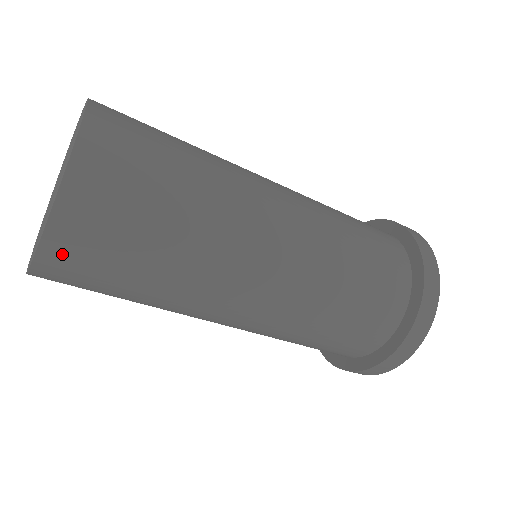
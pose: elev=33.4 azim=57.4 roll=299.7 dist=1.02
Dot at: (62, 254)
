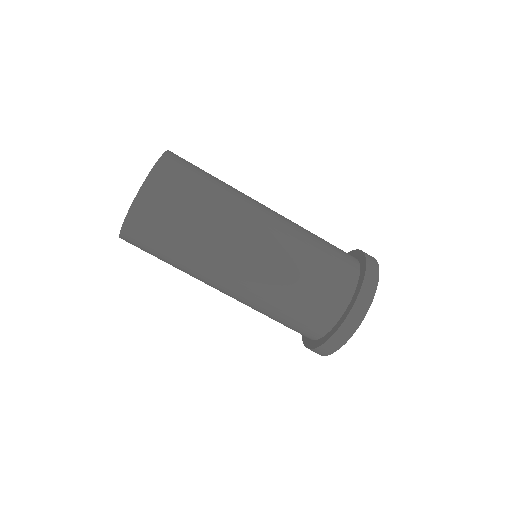
Dot at: (142, 212)
